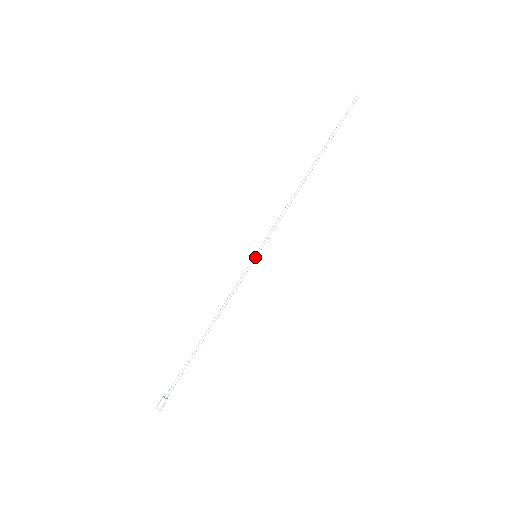
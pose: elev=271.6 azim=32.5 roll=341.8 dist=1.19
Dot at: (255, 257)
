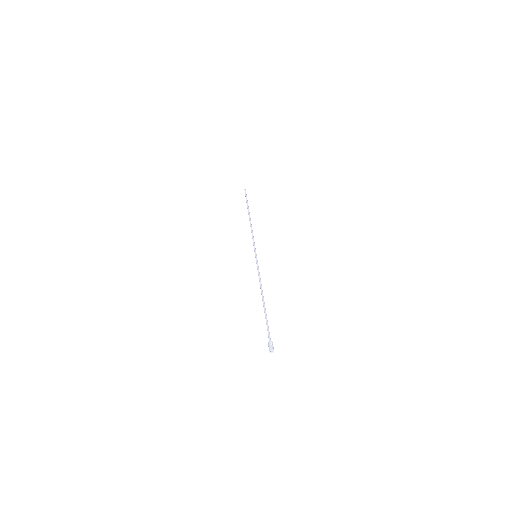
Dot at: (255, 256)
